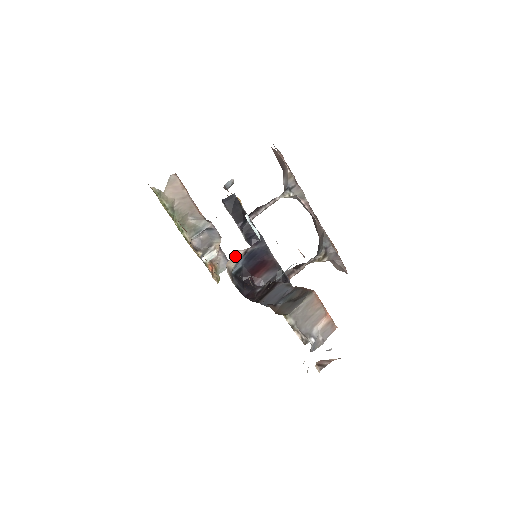
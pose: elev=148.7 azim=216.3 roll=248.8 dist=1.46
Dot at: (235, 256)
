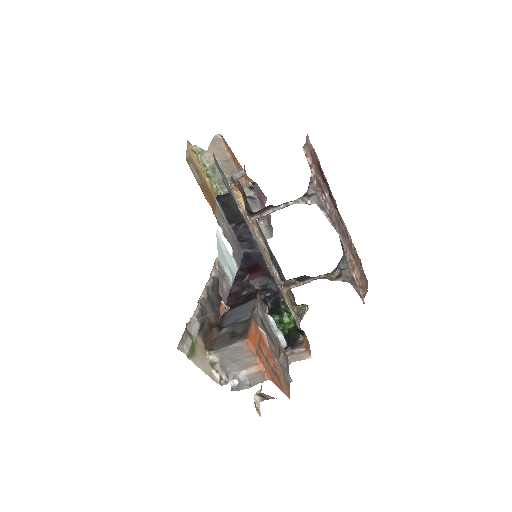
Dot at: occluded
